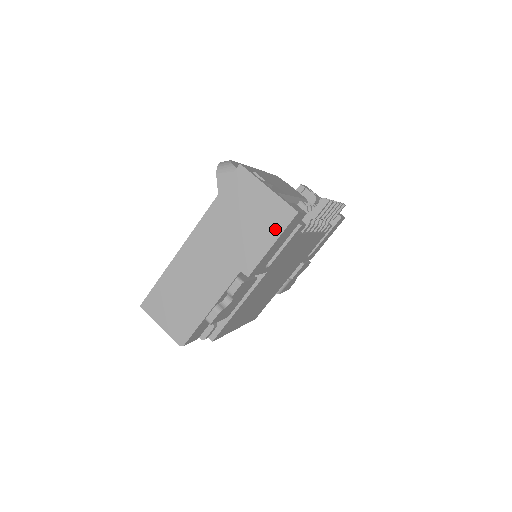
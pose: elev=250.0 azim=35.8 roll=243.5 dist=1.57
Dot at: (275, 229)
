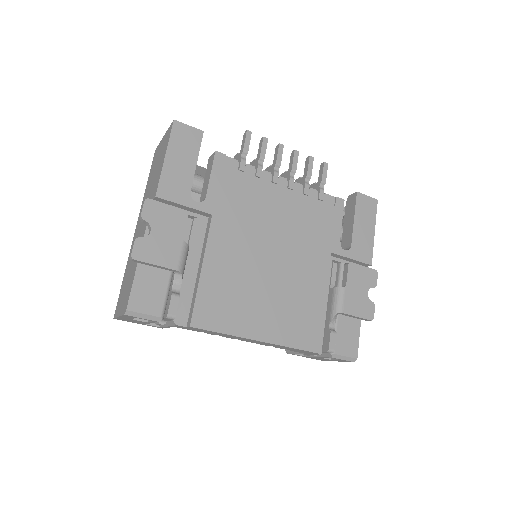
Dot at: (166, 147)
